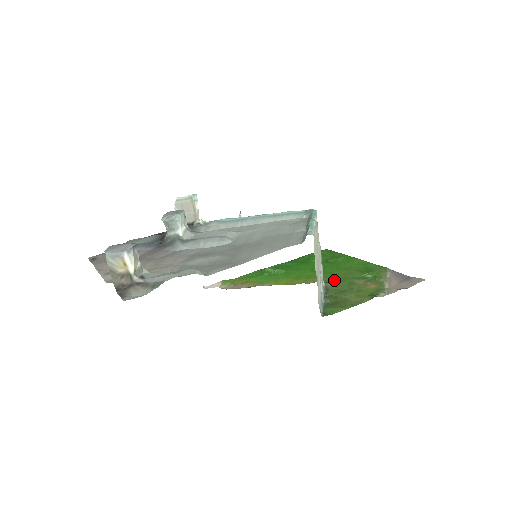
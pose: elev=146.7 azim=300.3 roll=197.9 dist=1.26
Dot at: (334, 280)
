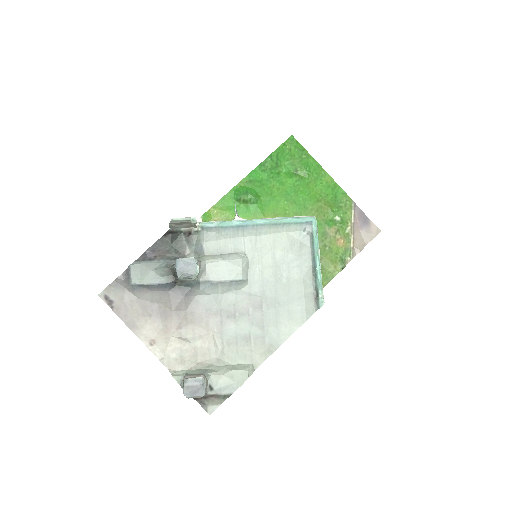
Dot at: occluded
